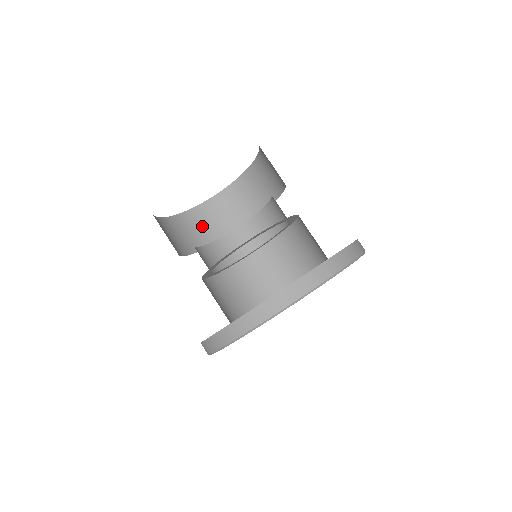
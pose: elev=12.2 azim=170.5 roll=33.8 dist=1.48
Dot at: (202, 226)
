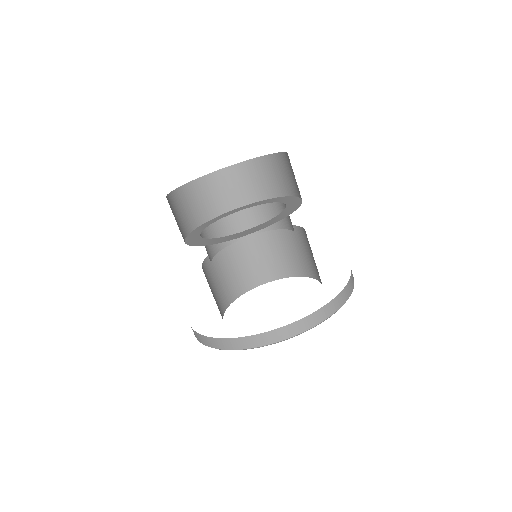
Dot at: (212, 195)
